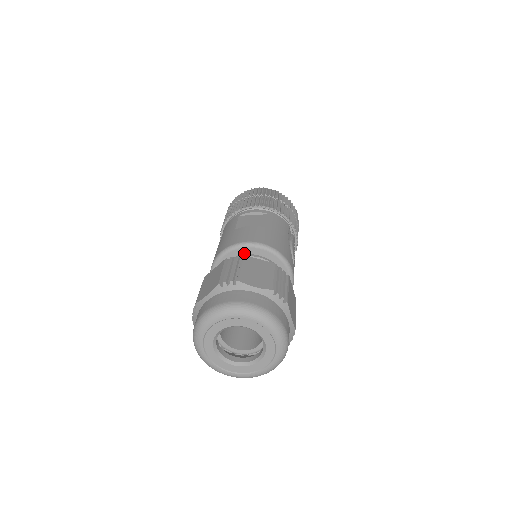
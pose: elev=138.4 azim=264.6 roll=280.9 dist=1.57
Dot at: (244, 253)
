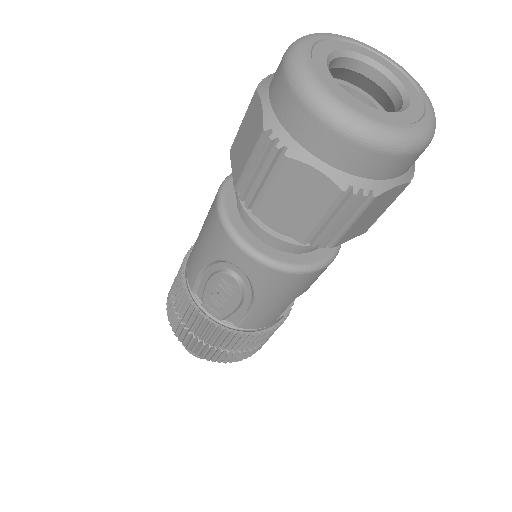
Dot at: occluded
